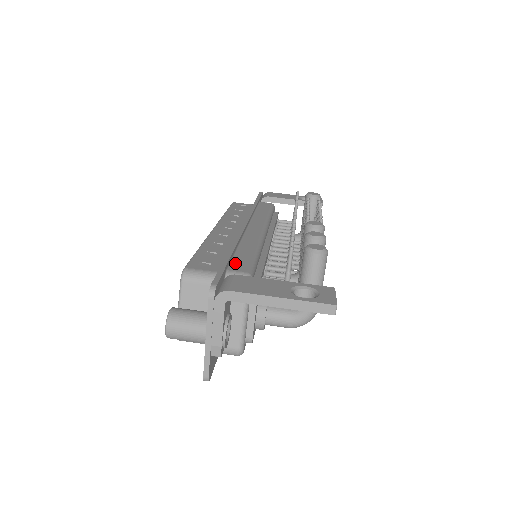
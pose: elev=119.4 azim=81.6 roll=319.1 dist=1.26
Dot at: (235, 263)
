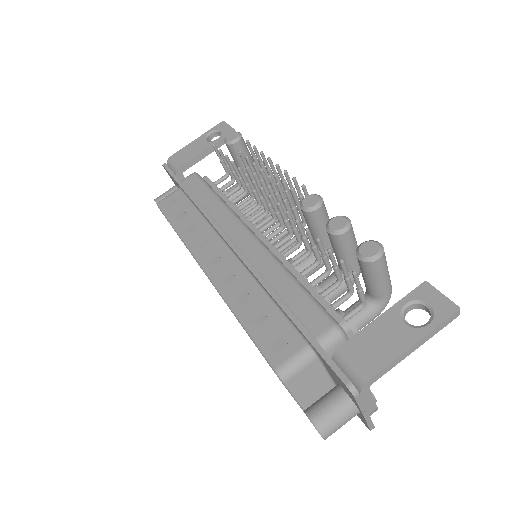
Dot at: (306, 321)
